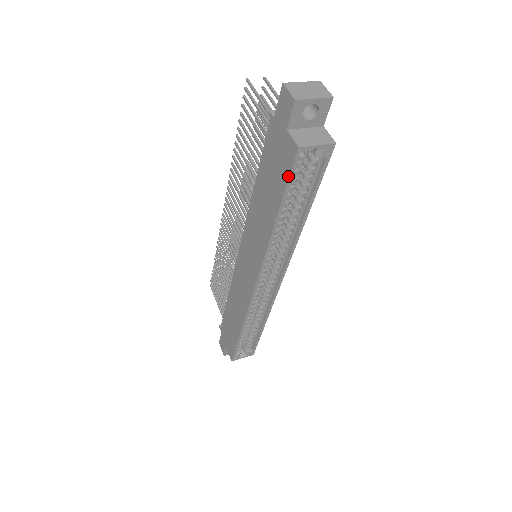
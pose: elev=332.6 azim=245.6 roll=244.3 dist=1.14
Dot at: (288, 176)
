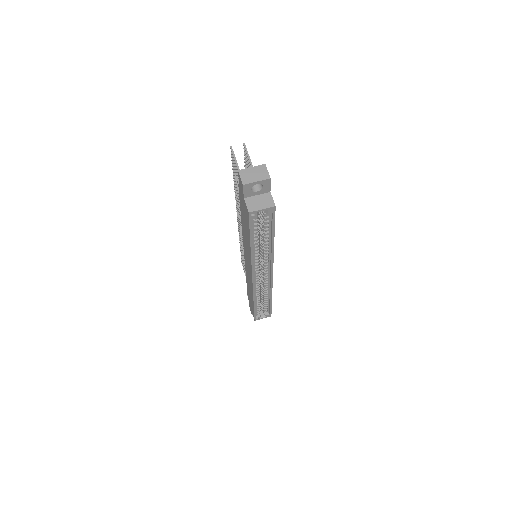
Dot at: (249, 225)
